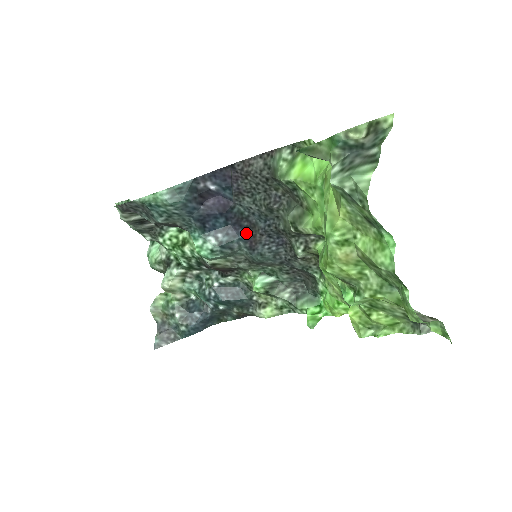
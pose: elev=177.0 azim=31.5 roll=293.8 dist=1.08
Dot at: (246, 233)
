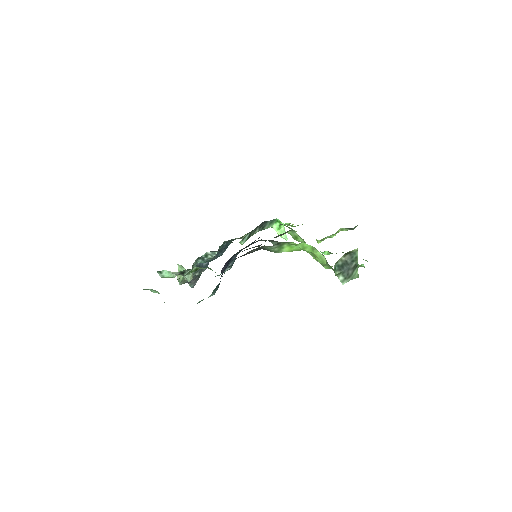
Dot at: occluded
